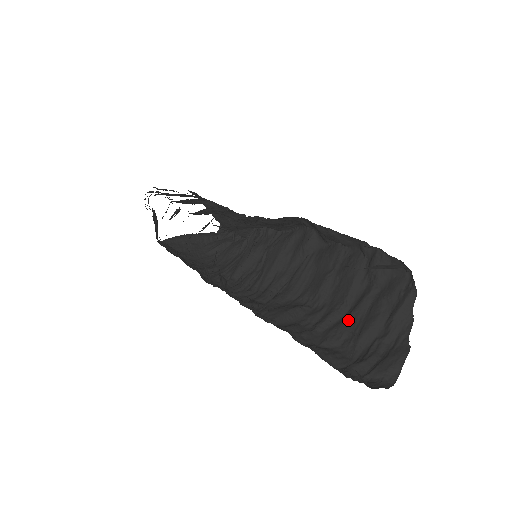
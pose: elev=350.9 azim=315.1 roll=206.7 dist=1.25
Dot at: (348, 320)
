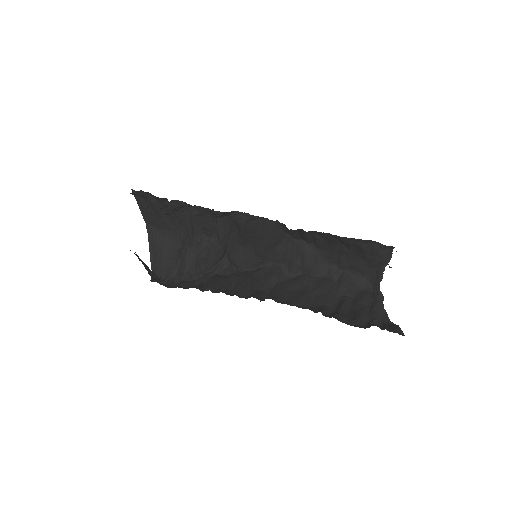
Dot at: (340, 312)
